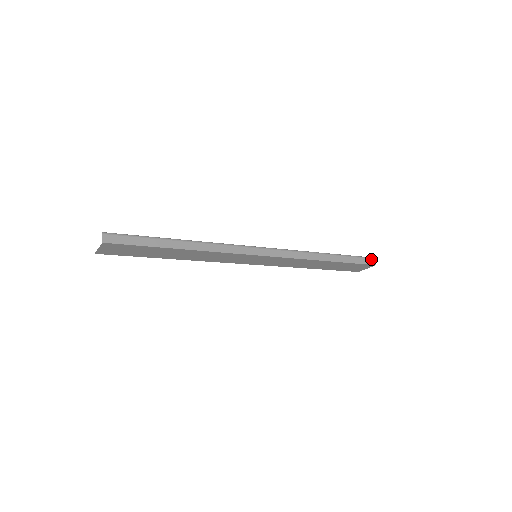
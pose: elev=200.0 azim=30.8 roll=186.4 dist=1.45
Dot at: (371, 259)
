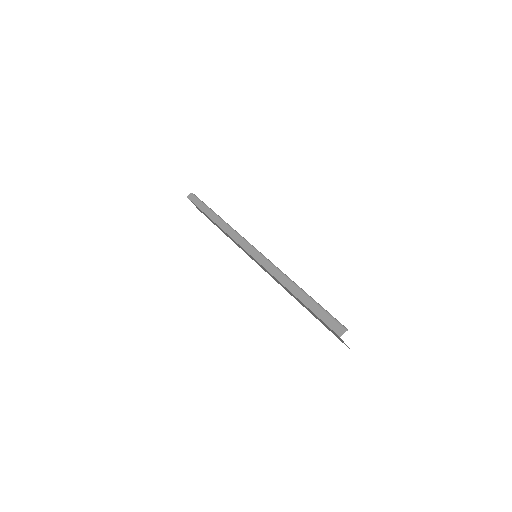
Dot at: (341, 327)
